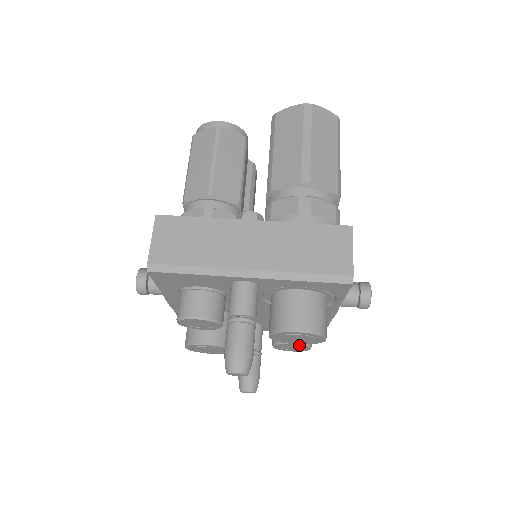
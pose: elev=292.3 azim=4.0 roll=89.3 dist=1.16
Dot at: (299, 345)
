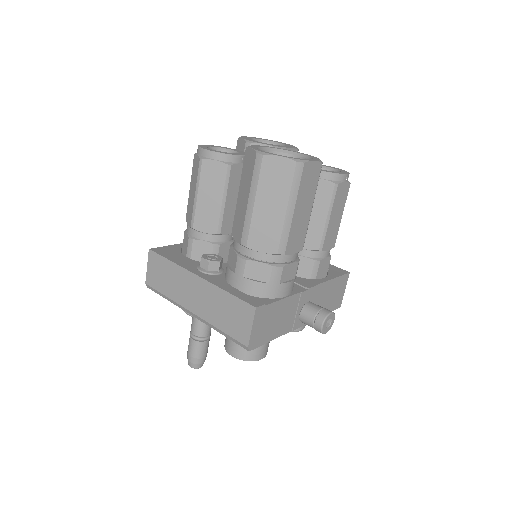
Dot at: occluded
